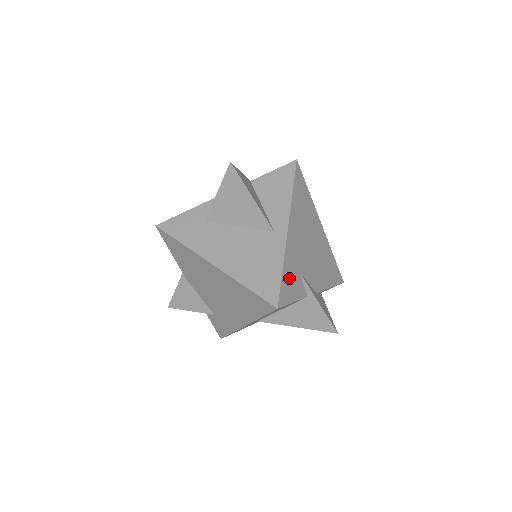
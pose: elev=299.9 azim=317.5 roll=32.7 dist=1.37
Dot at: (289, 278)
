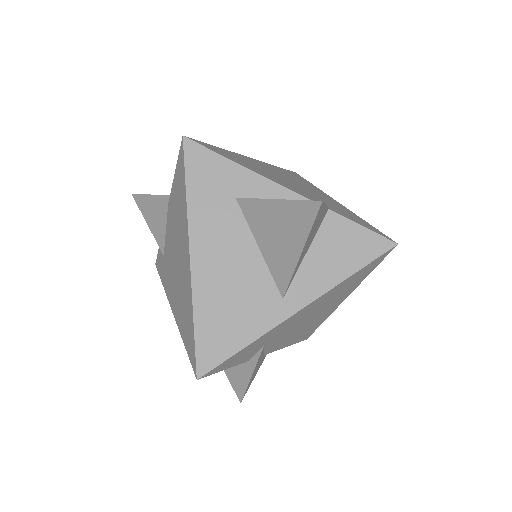
Dot at: (245, 352)
